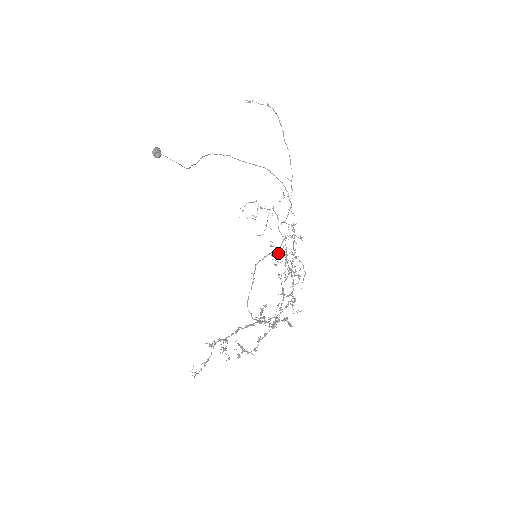
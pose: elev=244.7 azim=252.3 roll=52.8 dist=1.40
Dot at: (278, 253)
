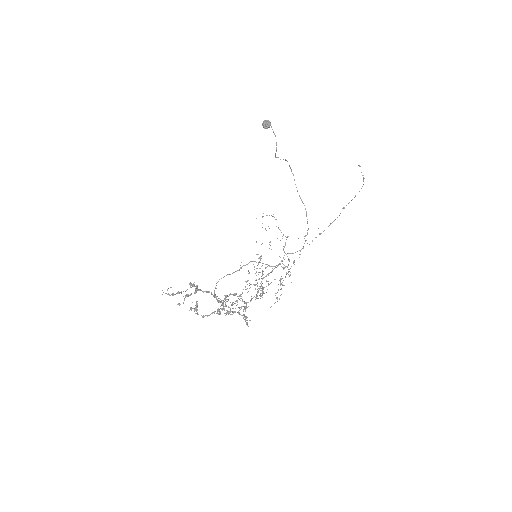
Dot at: occluded
